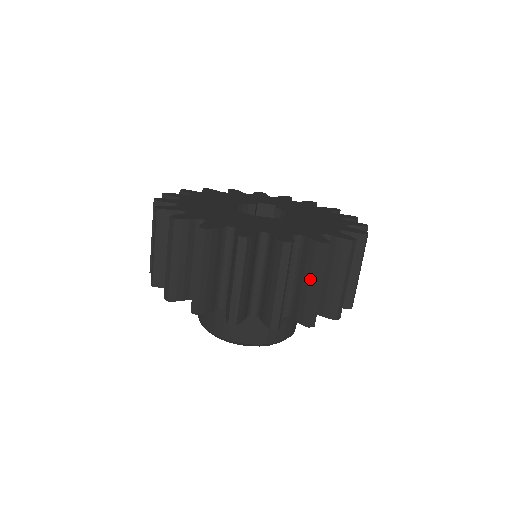
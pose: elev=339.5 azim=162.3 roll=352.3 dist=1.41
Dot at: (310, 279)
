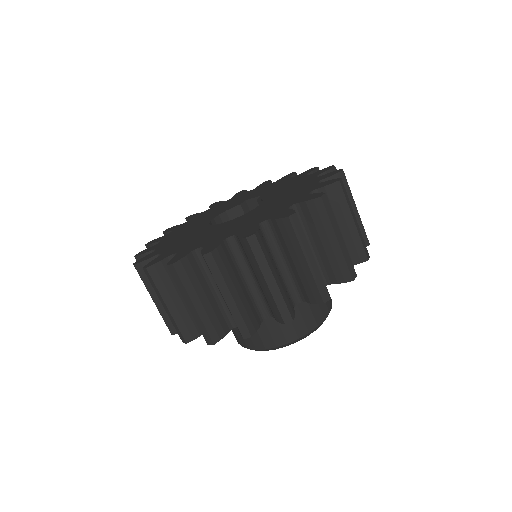
Dot at: (259, 276)
